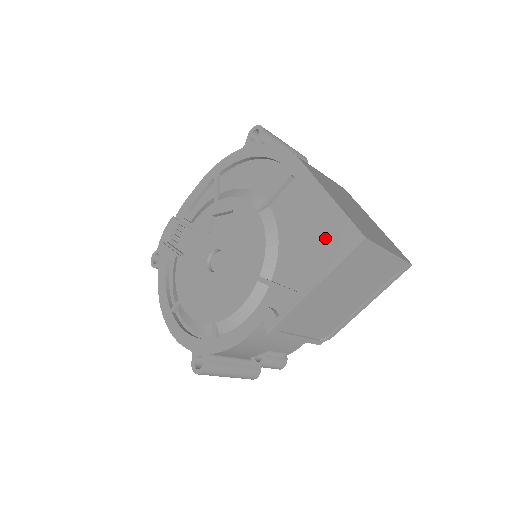
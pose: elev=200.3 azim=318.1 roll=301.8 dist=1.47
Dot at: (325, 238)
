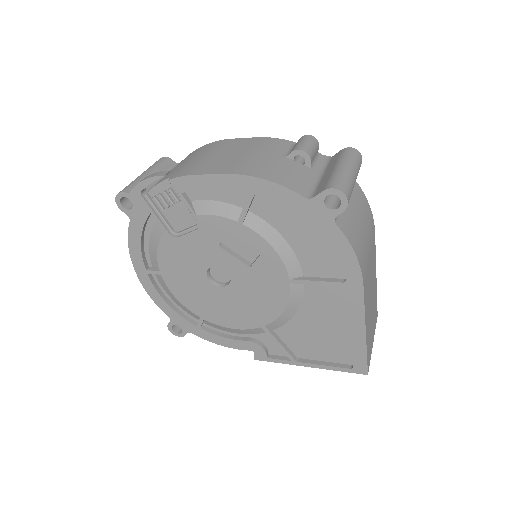
Dot at: (338, 345)
